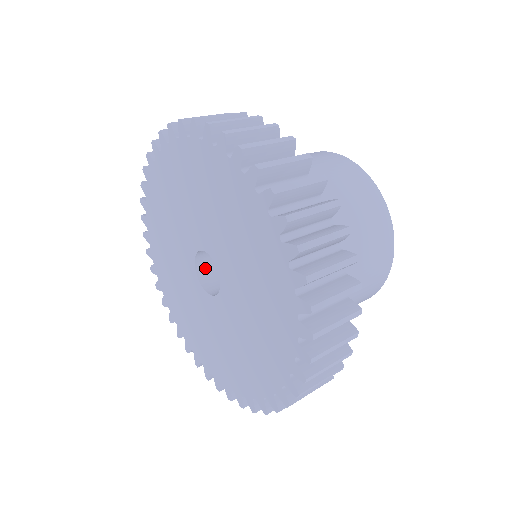
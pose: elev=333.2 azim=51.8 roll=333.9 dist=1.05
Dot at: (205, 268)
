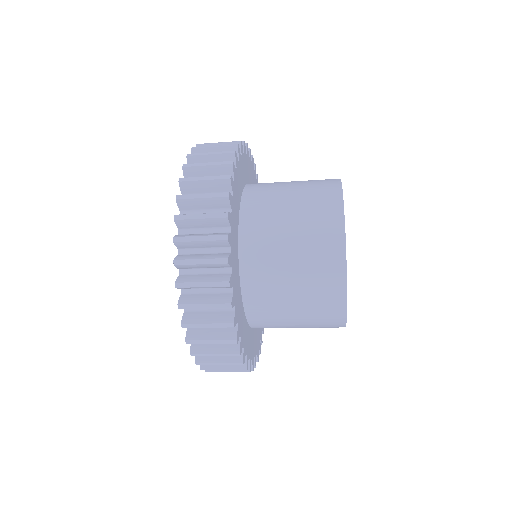
Dot at: occluded
